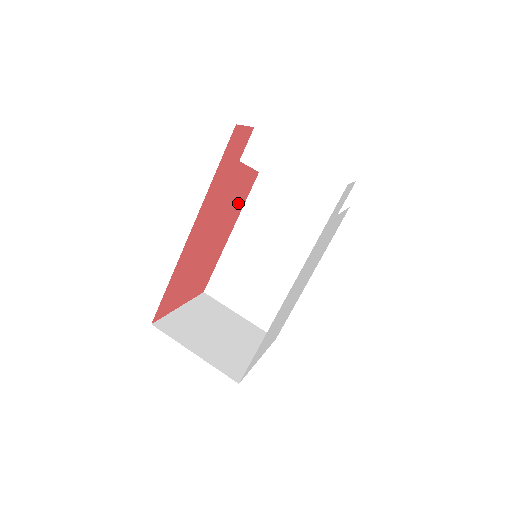
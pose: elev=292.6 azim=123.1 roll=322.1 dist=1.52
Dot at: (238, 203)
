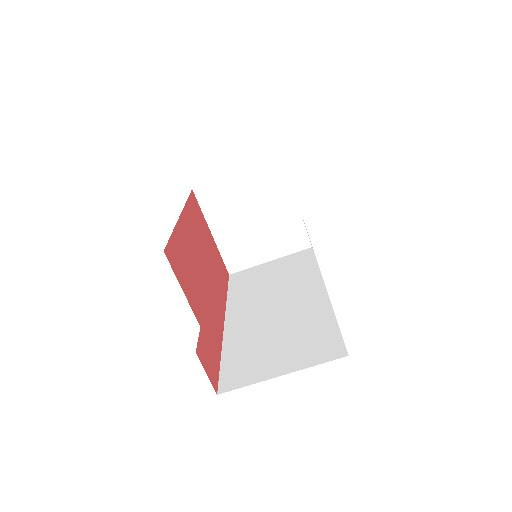
Dot at: (183, 249)
